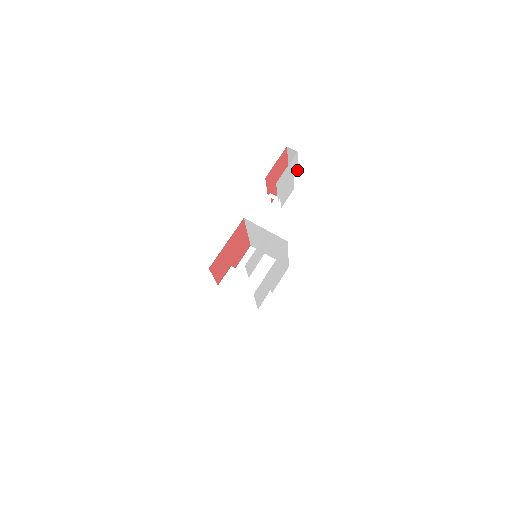
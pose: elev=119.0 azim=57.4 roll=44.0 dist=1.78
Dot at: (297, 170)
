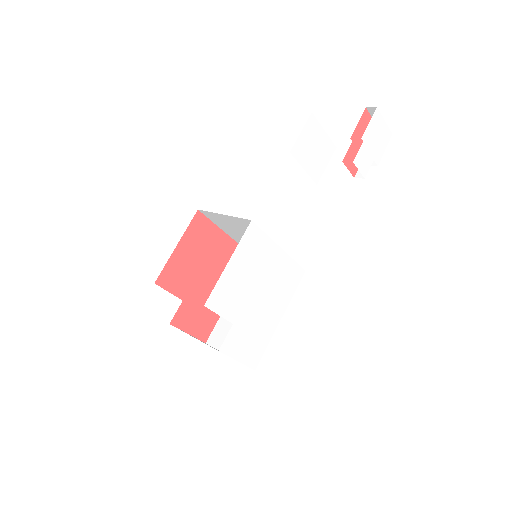
Dot at: (378, 161)
